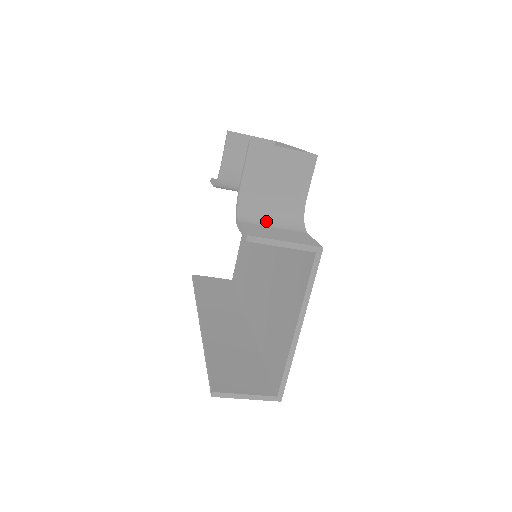
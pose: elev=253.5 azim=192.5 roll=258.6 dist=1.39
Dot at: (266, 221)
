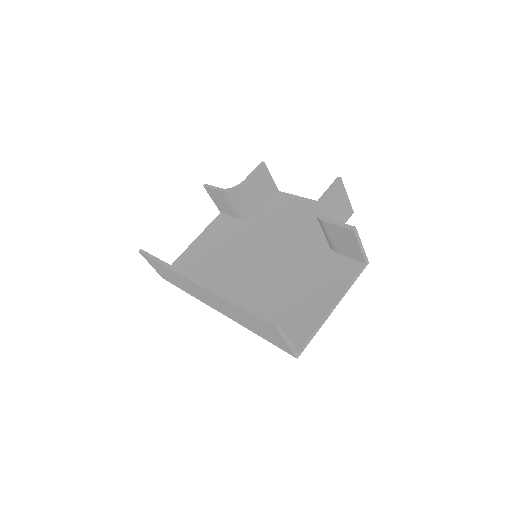
Dot at: occluded
